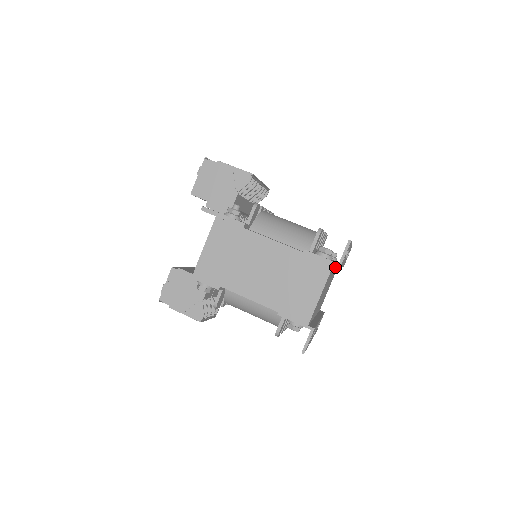
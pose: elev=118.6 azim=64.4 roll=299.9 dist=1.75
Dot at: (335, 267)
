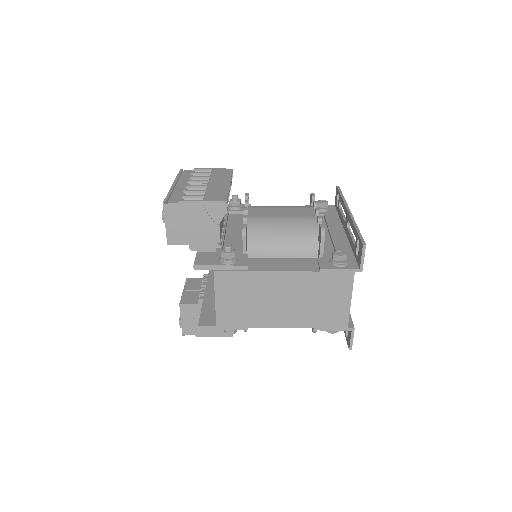
Dot at: occluded
